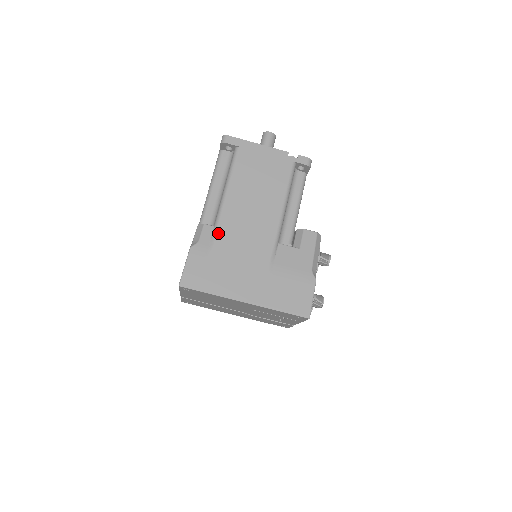
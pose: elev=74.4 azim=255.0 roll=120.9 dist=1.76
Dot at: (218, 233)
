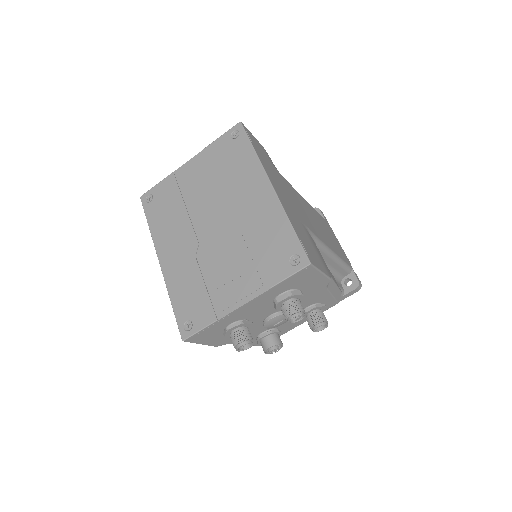
Dot at: (286, 180)
